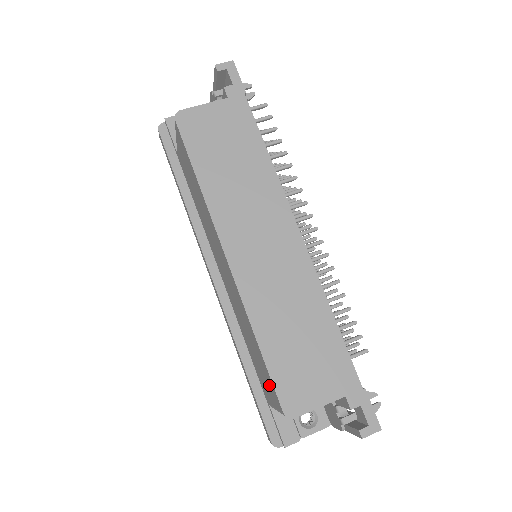
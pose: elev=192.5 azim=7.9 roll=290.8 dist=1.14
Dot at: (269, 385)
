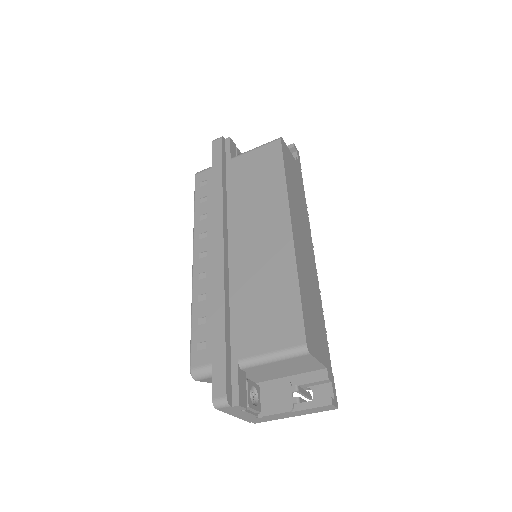
Dot at: (284, 327)
